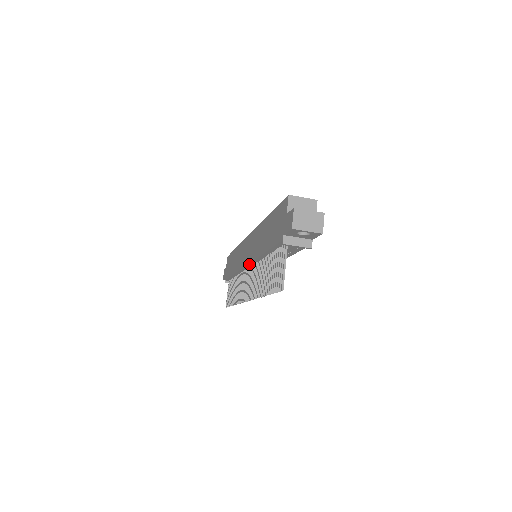
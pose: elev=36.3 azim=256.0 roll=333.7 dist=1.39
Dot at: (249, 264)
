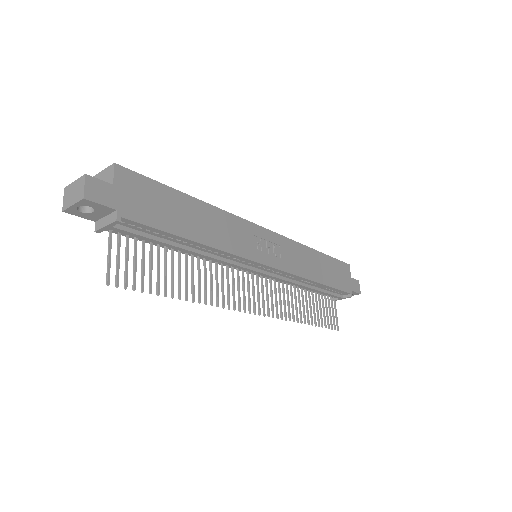
Dot at: occluded
